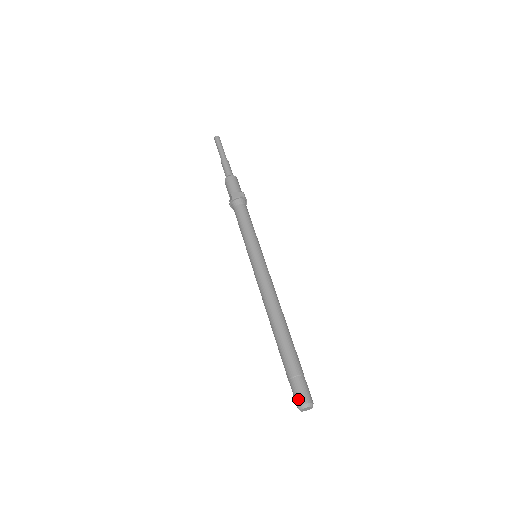
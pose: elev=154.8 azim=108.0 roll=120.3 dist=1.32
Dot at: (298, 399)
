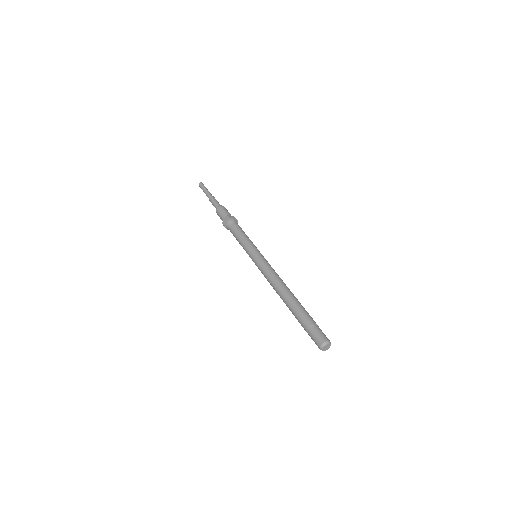
Dot at: (320, 339)
